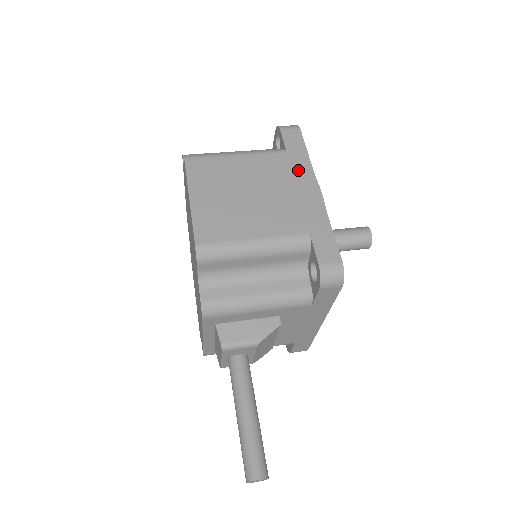
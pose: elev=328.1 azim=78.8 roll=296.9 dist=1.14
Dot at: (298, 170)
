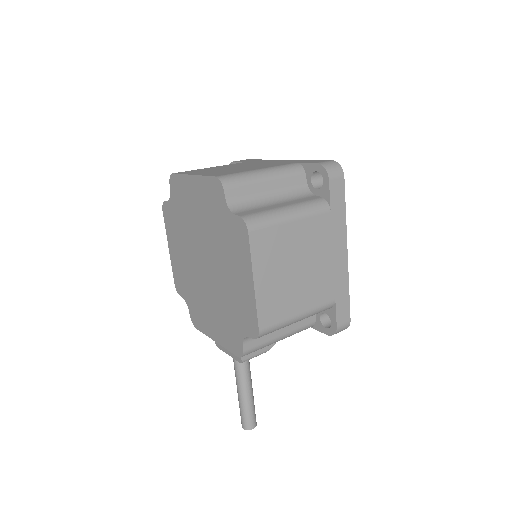
Dot at: (336, 233)
